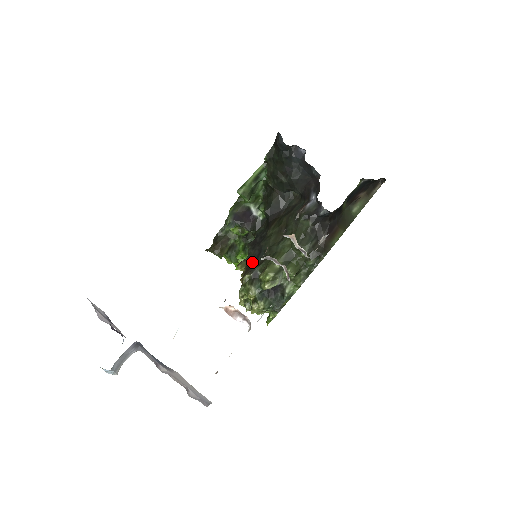
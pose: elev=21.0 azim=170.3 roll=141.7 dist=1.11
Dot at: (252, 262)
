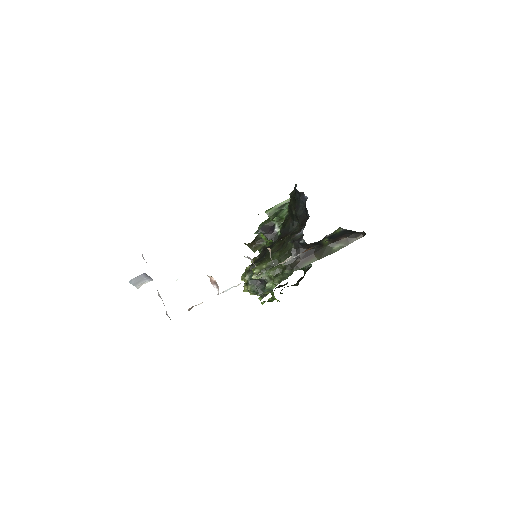
Dot at: (258, 260)
